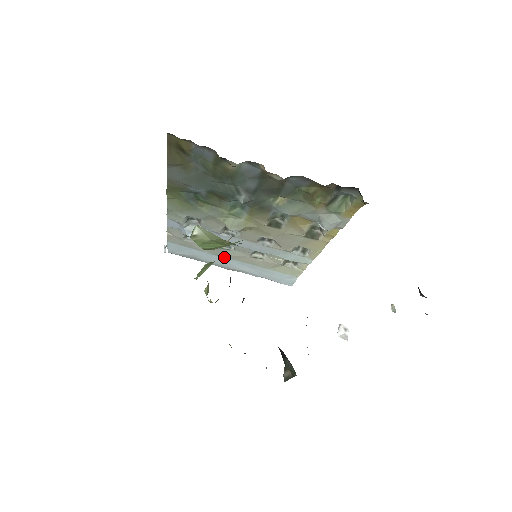
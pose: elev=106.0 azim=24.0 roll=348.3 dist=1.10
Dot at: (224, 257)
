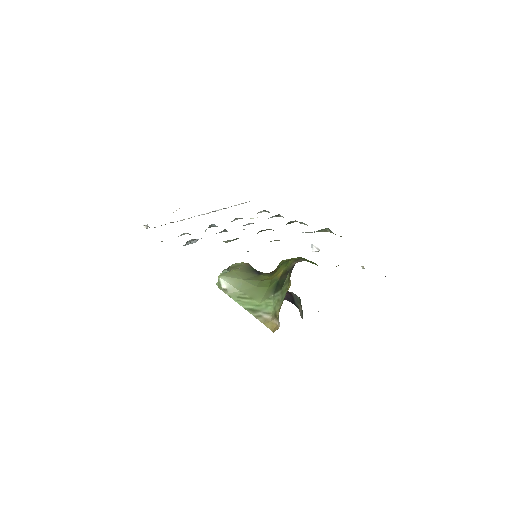
Dot at: occluded
